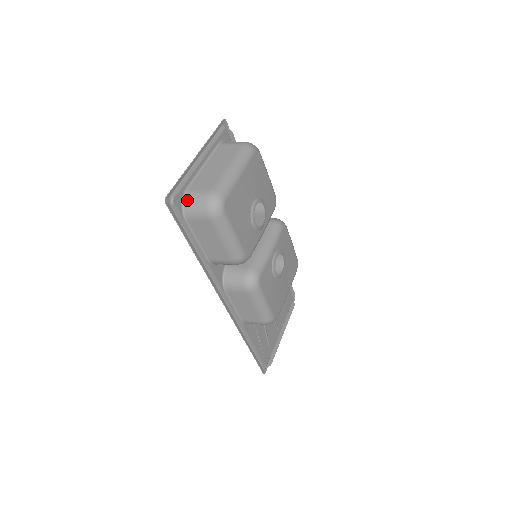
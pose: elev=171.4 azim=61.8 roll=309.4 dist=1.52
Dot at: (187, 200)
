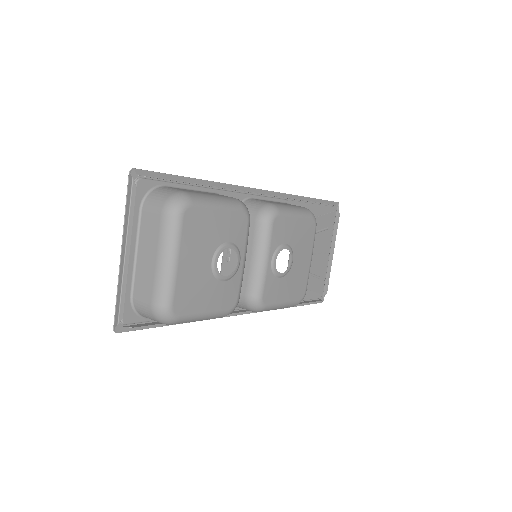
Dot at: (138, 310)
